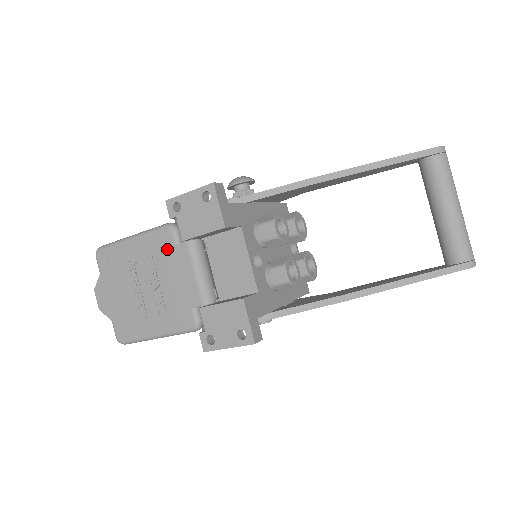
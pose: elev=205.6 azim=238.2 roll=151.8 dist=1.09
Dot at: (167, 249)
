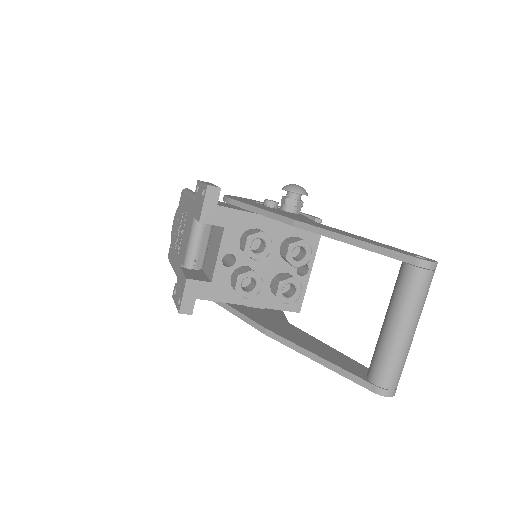
Dot at: (190, 214)
